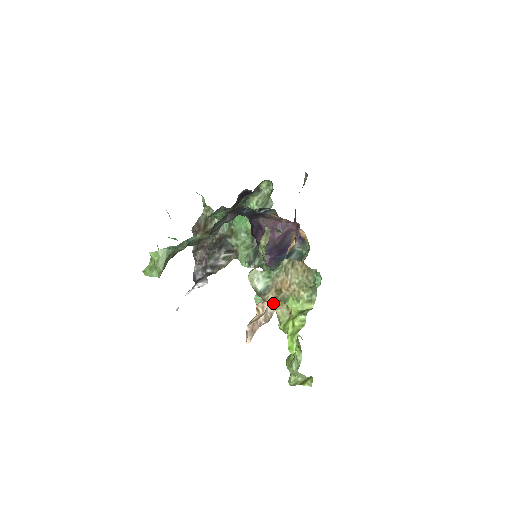
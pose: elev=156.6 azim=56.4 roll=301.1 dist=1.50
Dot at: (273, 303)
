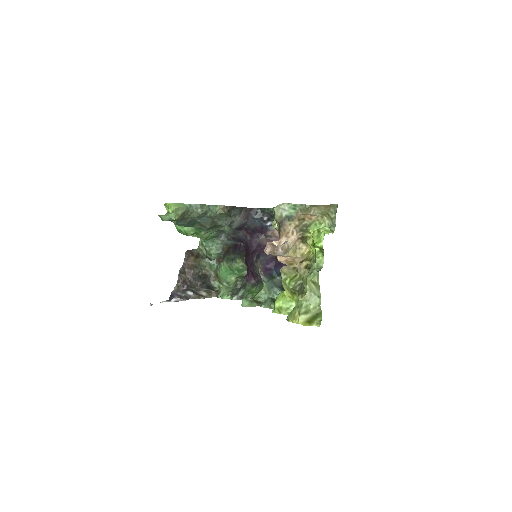
Dot at: (291, 239)
